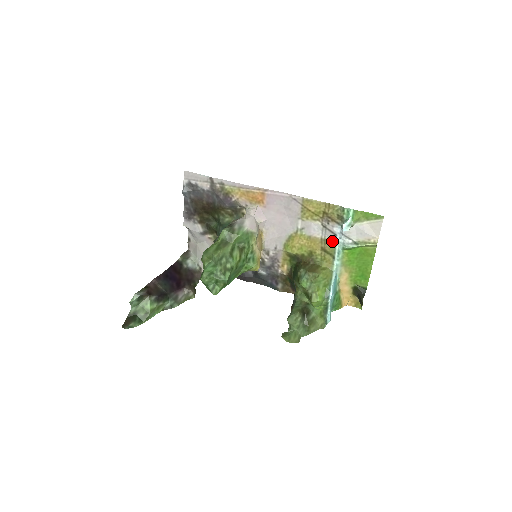
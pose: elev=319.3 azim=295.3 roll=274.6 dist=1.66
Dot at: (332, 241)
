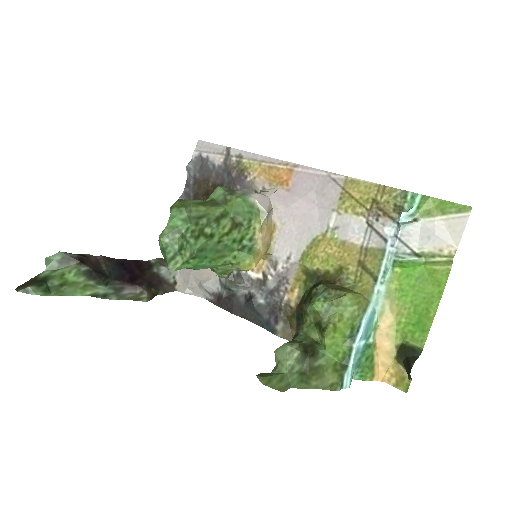
Dot at: (378, 251)
